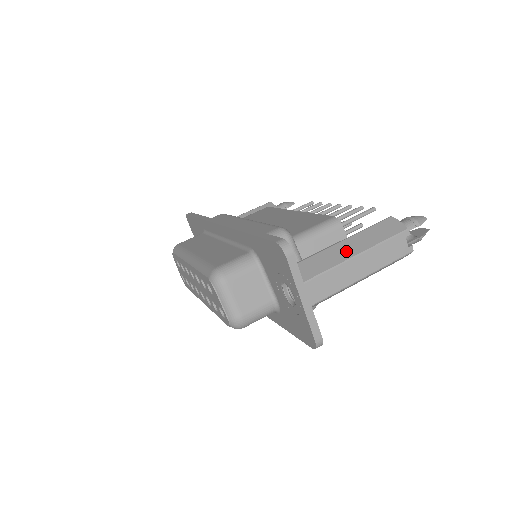
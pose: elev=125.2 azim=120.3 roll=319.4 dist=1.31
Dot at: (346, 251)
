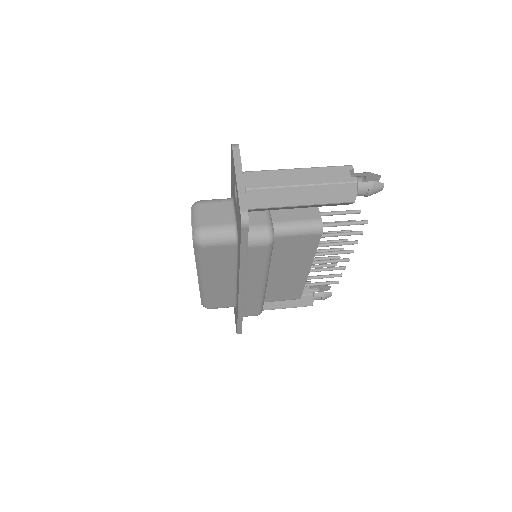
Dot at: occluded
